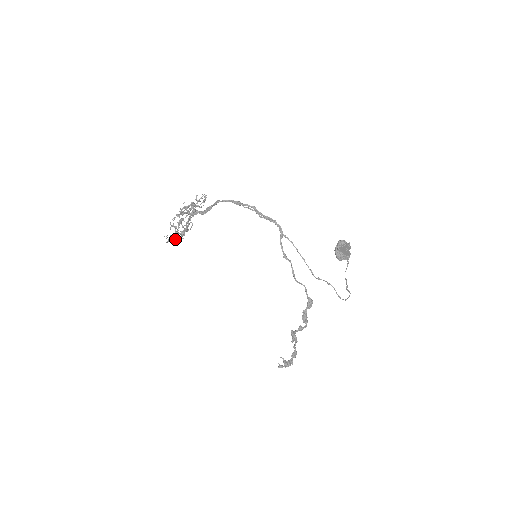
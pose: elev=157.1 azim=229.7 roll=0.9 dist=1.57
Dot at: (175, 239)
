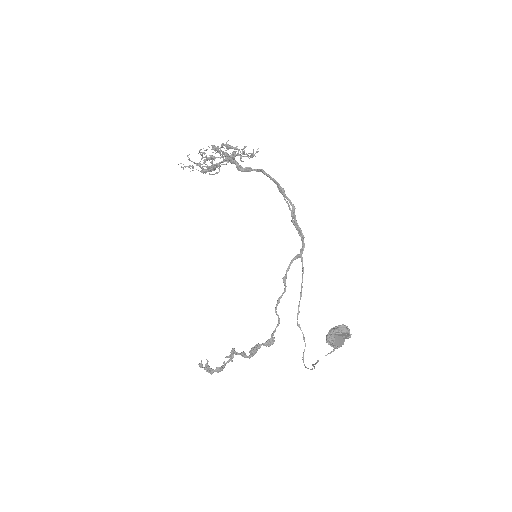
Dot at: occluded
